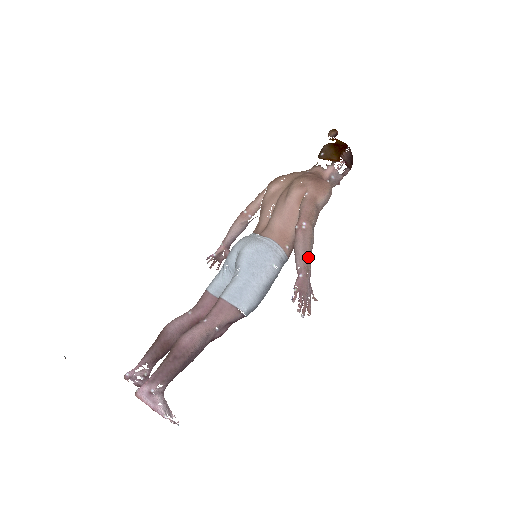
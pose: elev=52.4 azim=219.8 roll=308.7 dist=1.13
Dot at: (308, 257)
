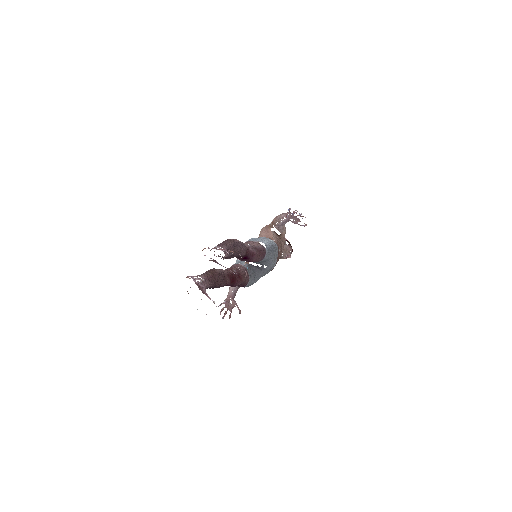
Dot at: occluded
